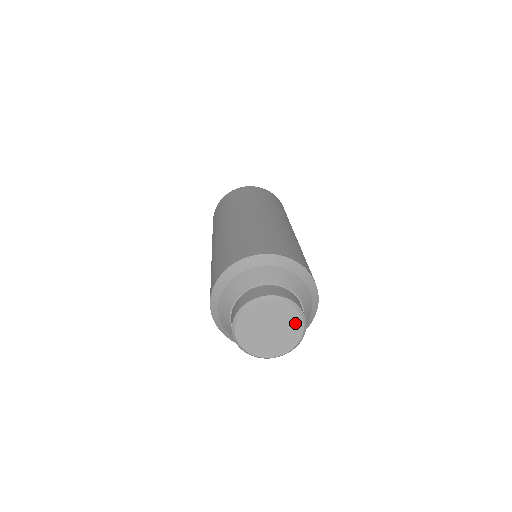
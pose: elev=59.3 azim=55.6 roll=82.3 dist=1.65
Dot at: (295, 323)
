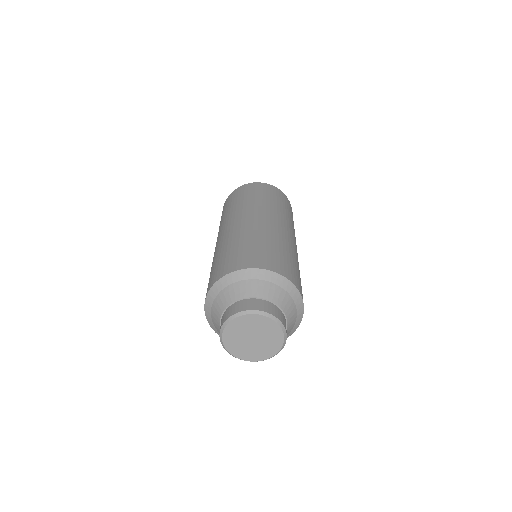
Dot at: (268, 324)
